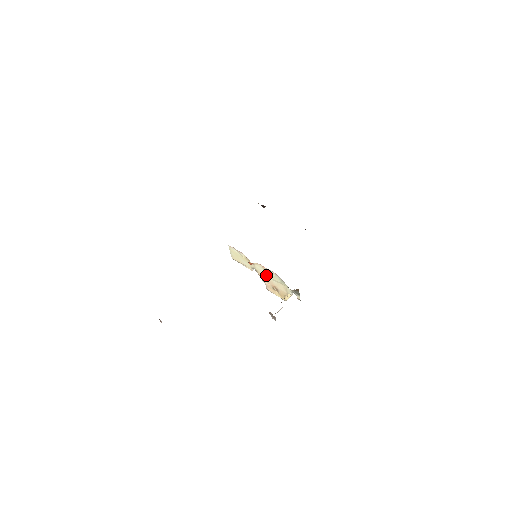
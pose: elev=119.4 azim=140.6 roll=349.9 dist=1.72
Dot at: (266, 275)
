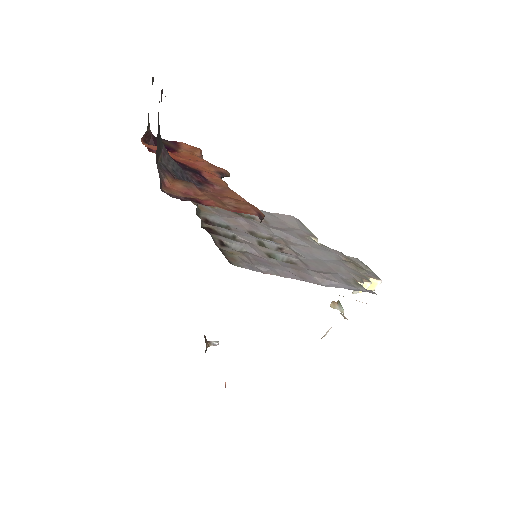
Dot at: occluded
